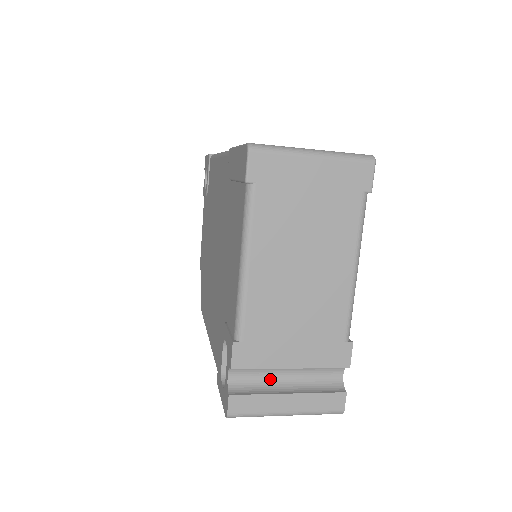
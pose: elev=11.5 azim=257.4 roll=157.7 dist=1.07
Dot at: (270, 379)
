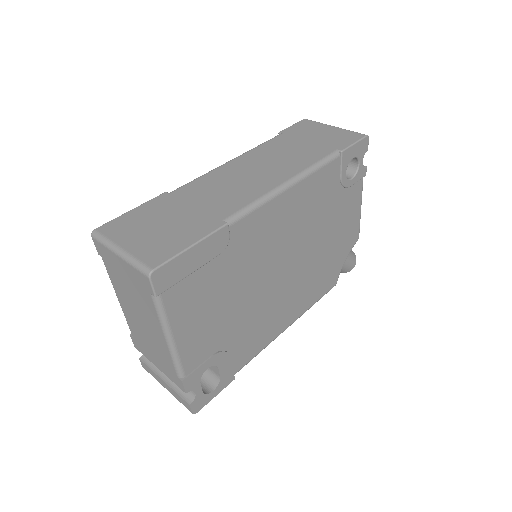
Dot at: occluded
